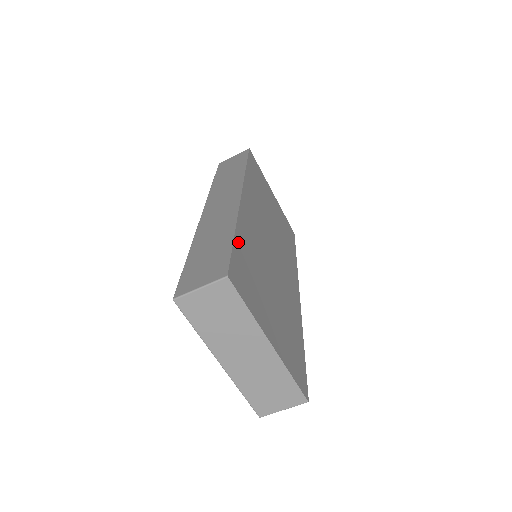
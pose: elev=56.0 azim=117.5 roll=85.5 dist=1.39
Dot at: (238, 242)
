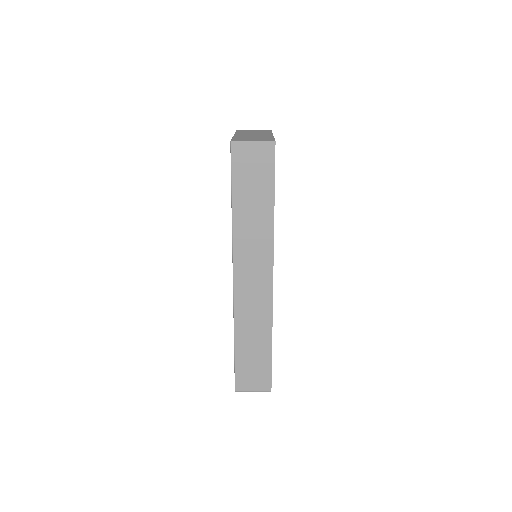
Dot at: occluded
